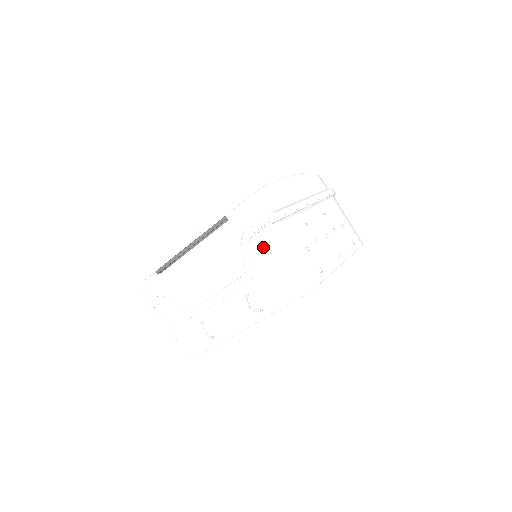
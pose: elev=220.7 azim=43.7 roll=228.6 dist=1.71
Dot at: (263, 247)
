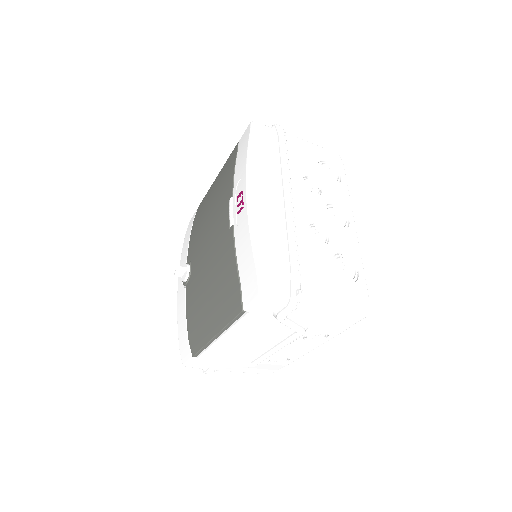
Dot at: (303, 312)
